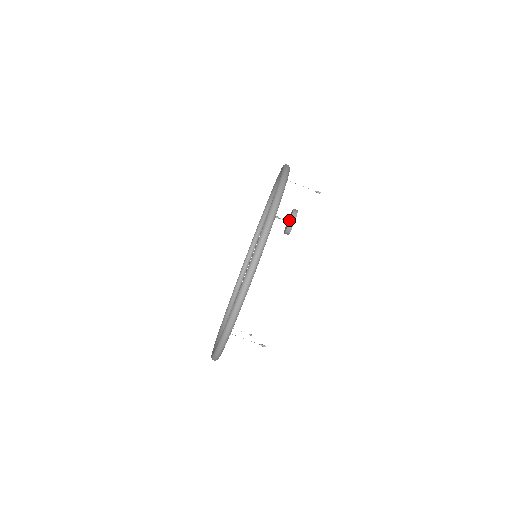
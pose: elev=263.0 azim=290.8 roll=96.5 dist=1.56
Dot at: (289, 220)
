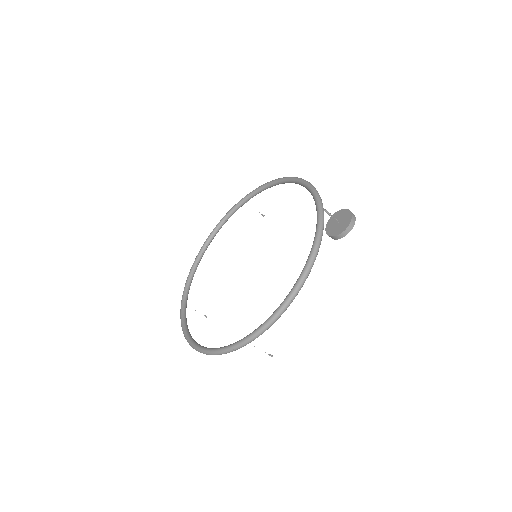
Dot at: (333, 230)
